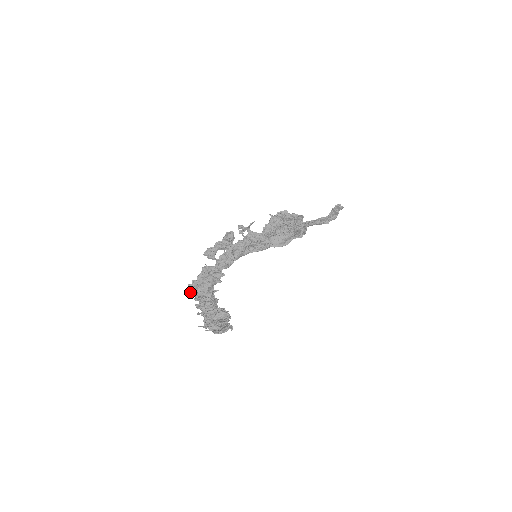
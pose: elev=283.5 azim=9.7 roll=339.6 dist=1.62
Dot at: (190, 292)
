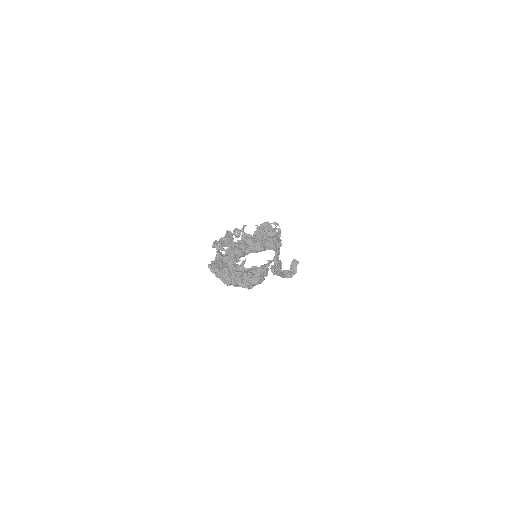
Dot at: (212, 270)
